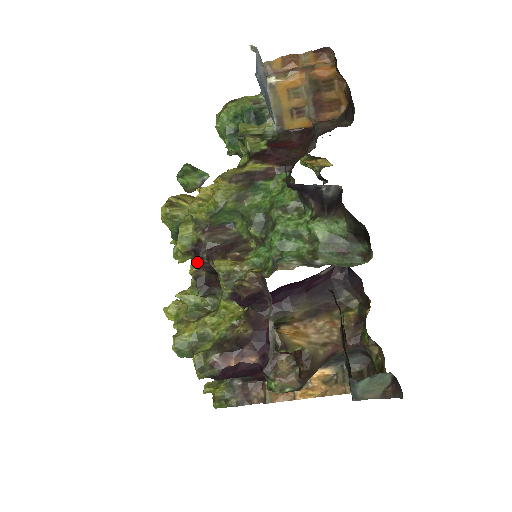
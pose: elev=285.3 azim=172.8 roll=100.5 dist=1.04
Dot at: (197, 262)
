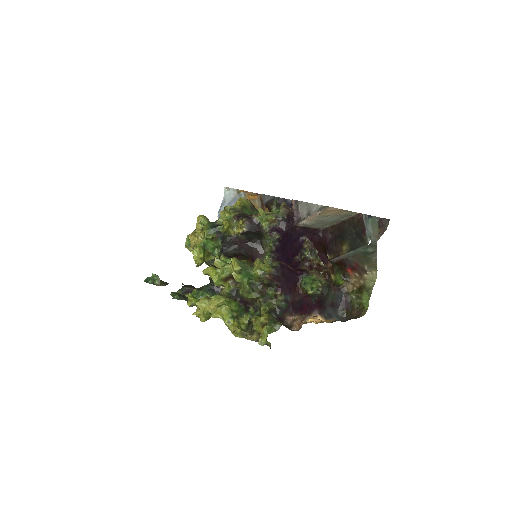
Dot at: (243, 218)
